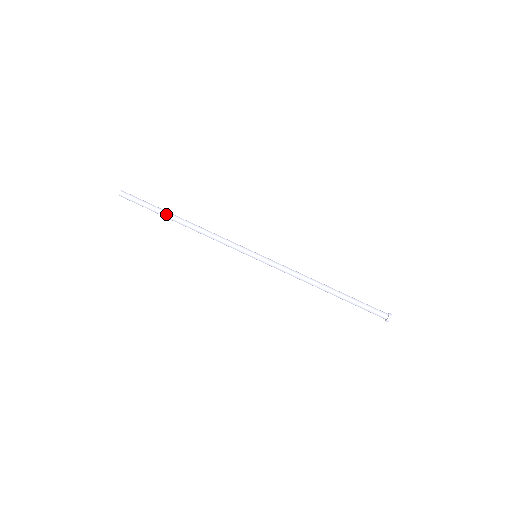
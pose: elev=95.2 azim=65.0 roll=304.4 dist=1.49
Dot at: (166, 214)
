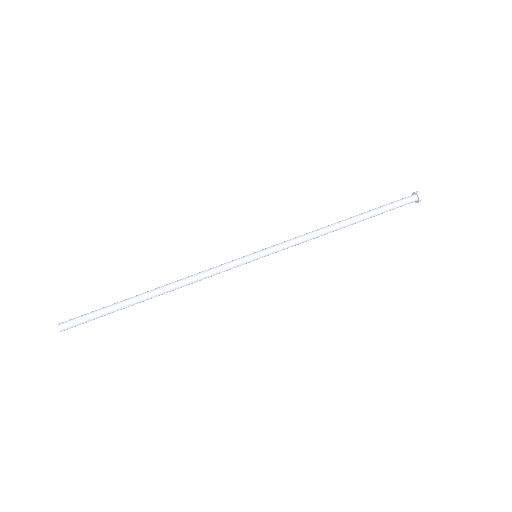
Dot at: (129, 299)
